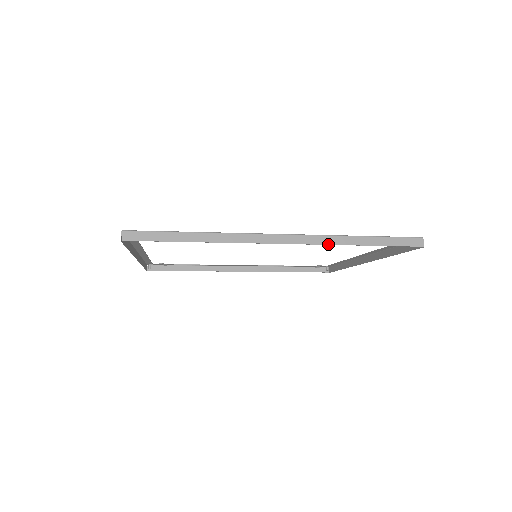
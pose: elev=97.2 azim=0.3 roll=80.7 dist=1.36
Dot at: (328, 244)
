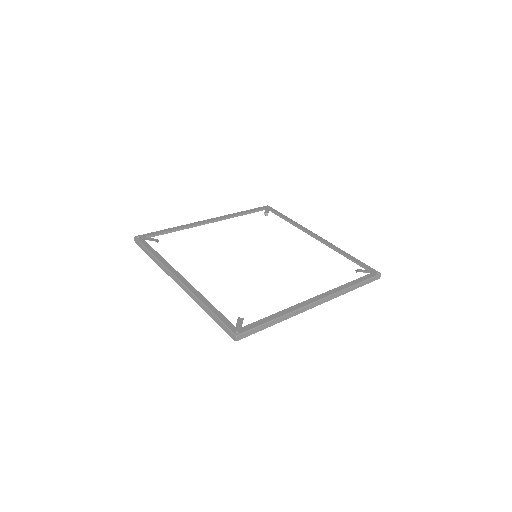
Dot at: occluded
